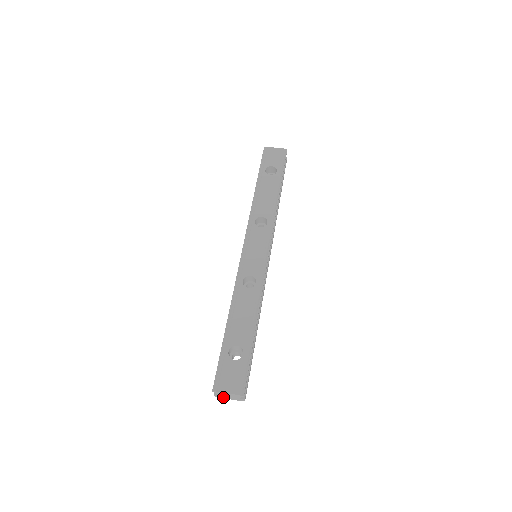
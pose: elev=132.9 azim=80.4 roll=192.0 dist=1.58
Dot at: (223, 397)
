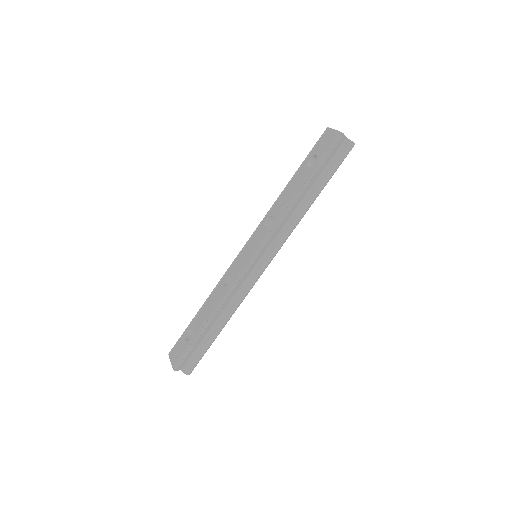
Dot at: occluded
